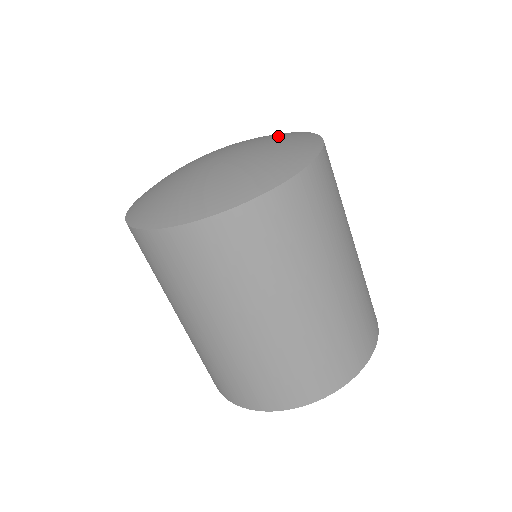
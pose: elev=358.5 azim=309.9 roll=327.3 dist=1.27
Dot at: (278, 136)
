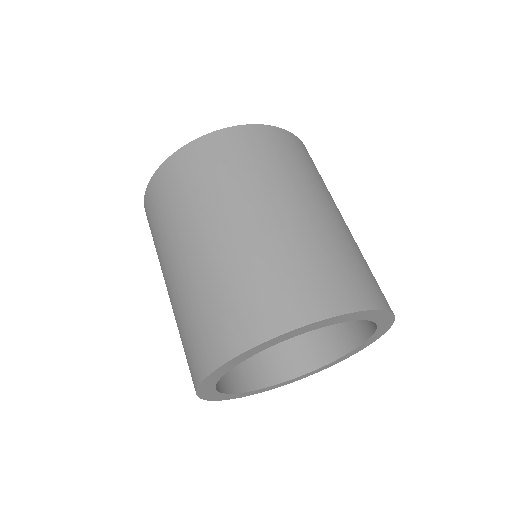
Dot at: occluded
